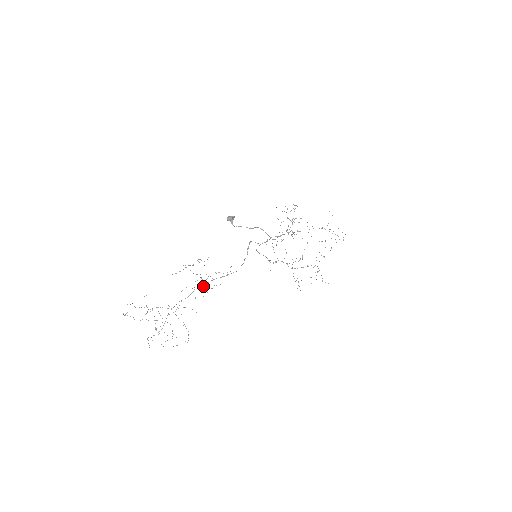
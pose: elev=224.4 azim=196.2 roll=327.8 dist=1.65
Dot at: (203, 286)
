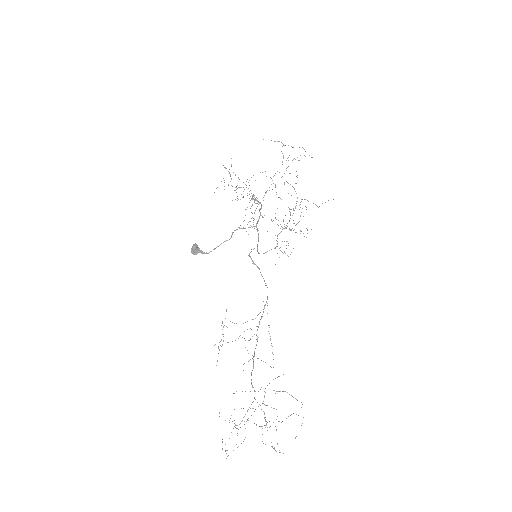
Dot at: occluded
